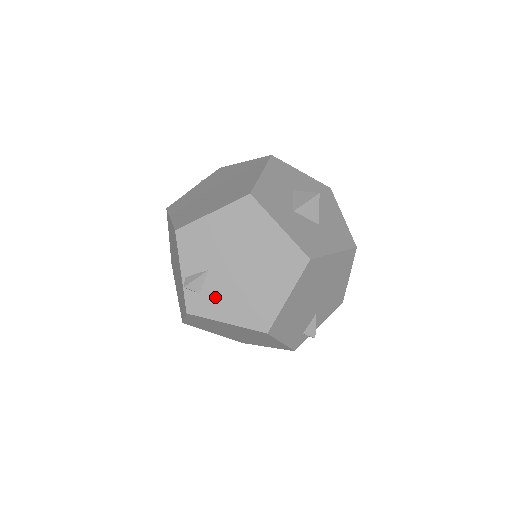
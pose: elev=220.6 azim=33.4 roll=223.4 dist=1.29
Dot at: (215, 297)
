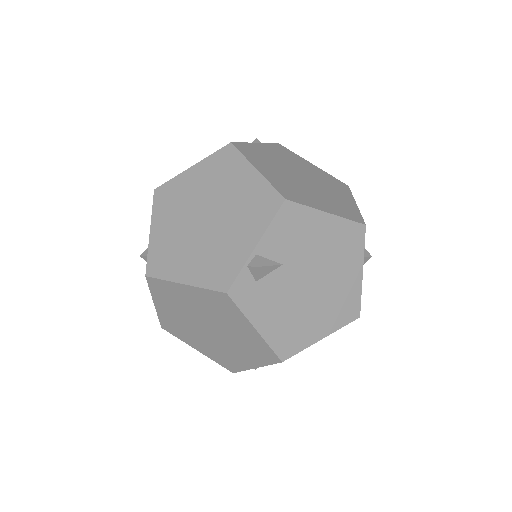
Dot at: (267, 296)
